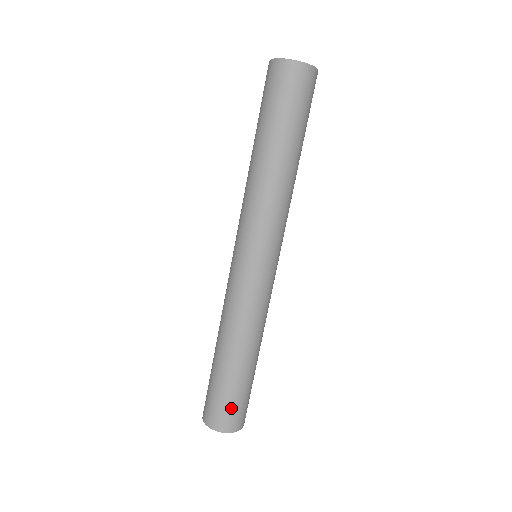
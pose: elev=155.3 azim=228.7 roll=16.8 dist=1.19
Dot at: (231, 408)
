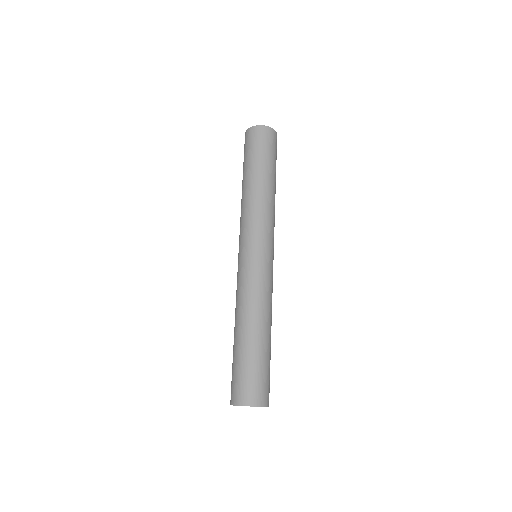
Dot at: (267, 381)
